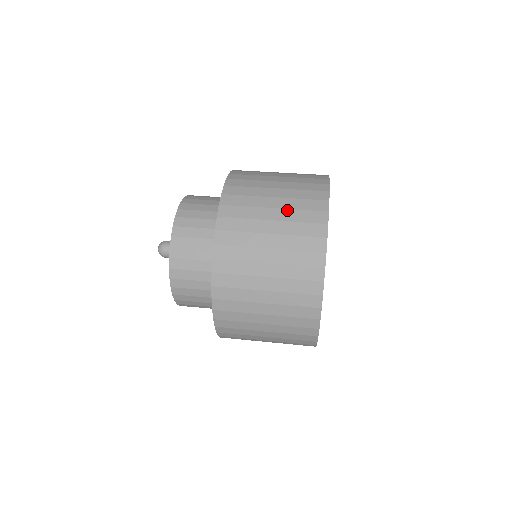
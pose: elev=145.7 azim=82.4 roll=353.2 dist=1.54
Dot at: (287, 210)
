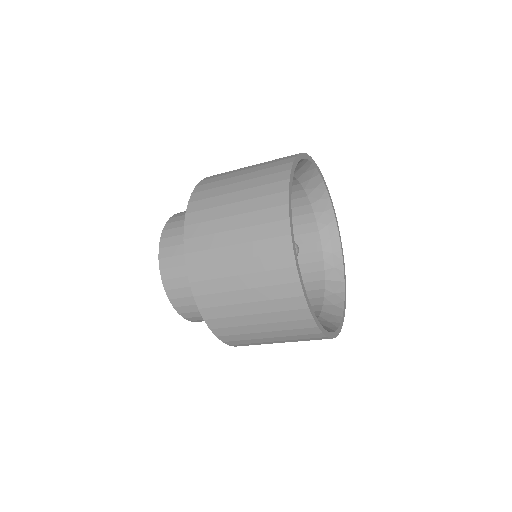
Dot at: occluded
